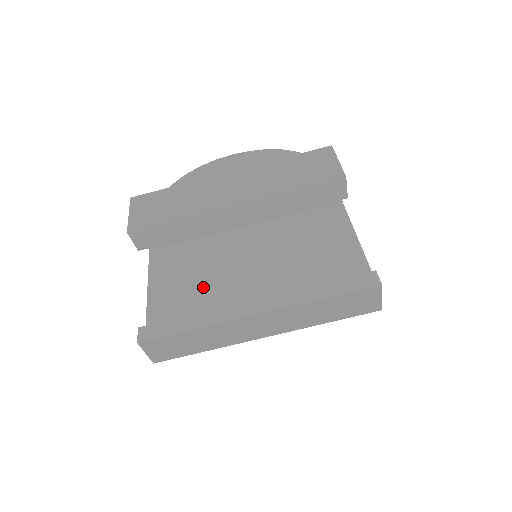
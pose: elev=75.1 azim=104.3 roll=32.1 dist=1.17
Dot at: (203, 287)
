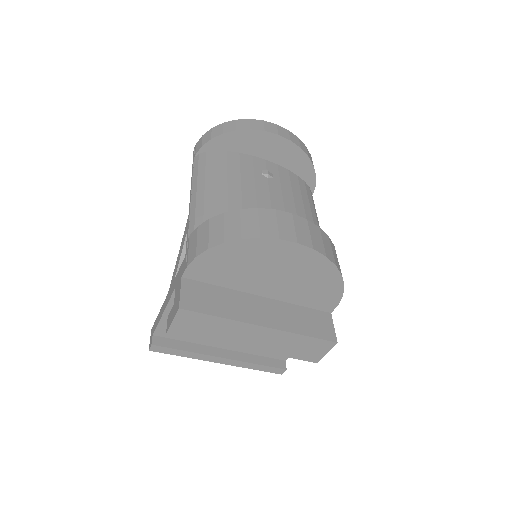
Dot at: occluded
